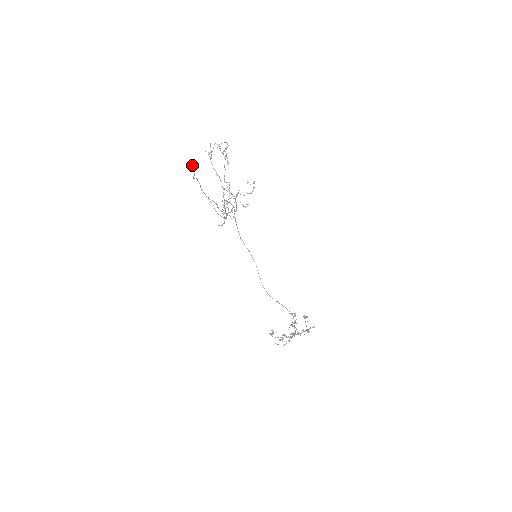
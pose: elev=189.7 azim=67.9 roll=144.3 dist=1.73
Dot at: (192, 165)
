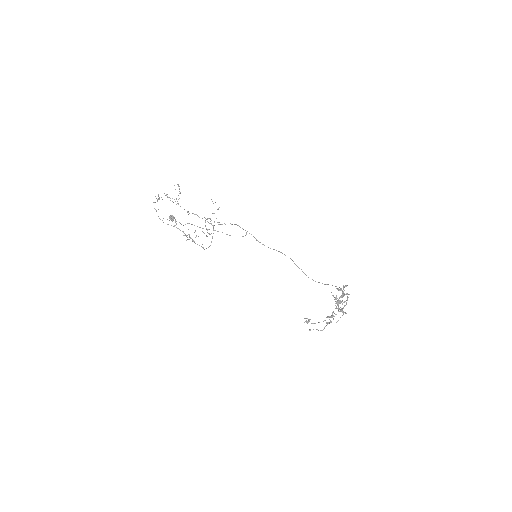
Dot at: (172, 217)
